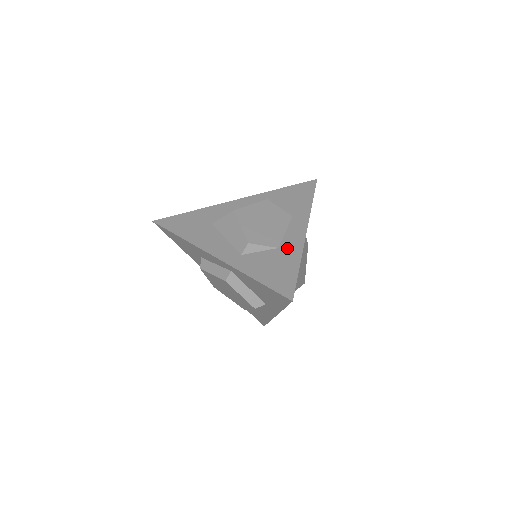
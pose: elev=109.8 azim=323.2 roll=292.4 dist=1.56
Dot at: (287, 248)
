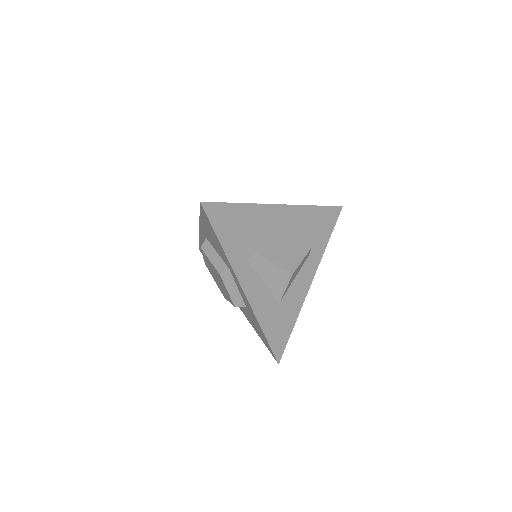
Dot at: occluded
